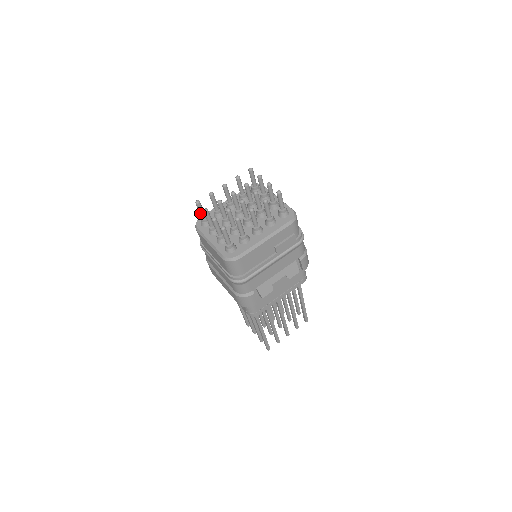
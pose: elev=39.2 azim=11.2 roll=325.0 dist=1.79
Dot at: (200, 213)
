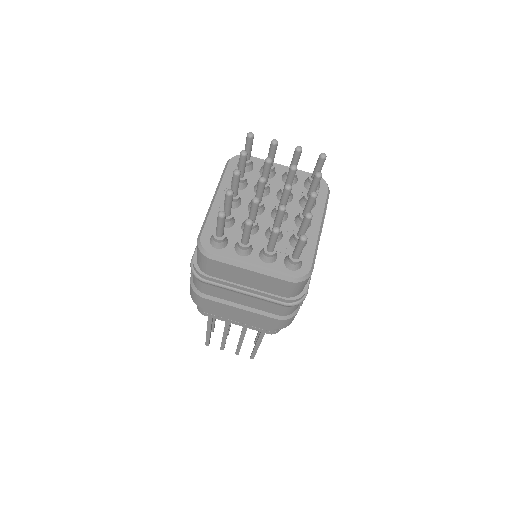
Dot at: (220, 230)
